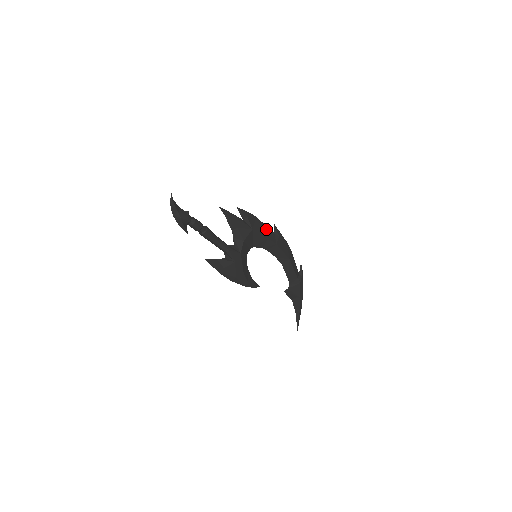
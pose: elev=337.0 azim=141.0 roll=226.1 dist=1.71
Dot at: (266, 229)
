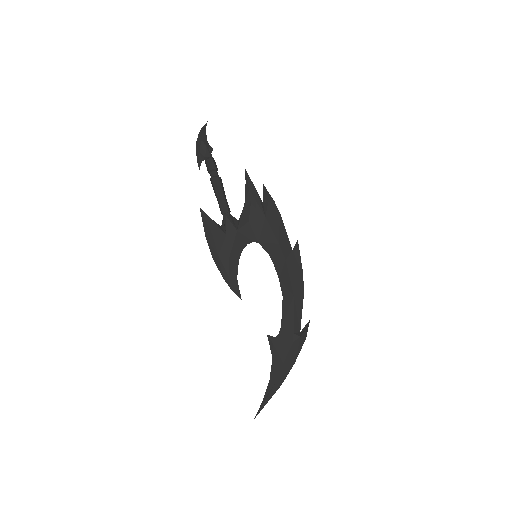
Dot at: (284, 235)
